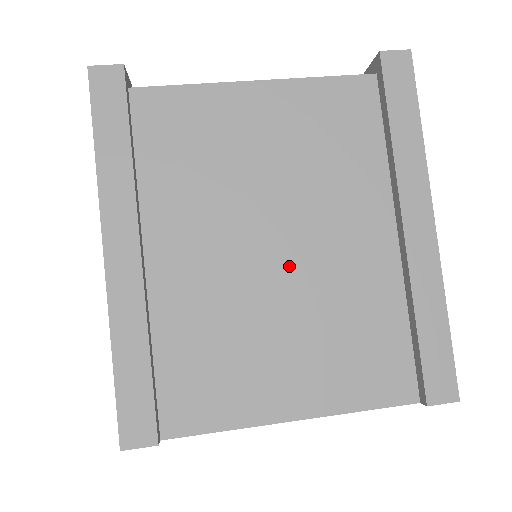
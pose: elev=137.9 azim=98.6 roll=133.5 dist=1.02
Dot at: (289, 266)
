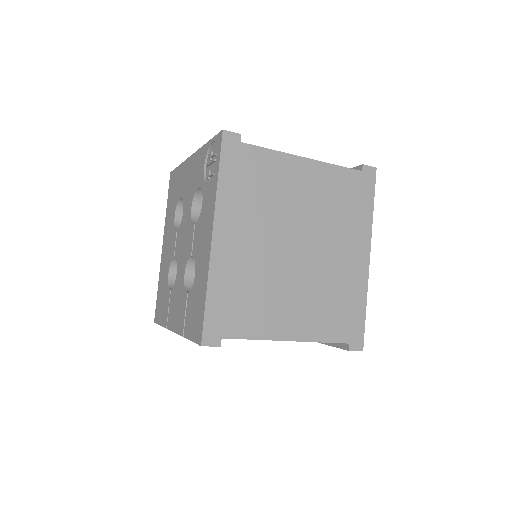
Dot at: occluded
